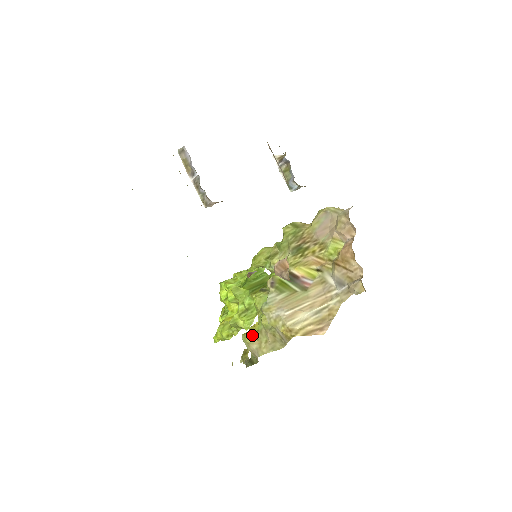
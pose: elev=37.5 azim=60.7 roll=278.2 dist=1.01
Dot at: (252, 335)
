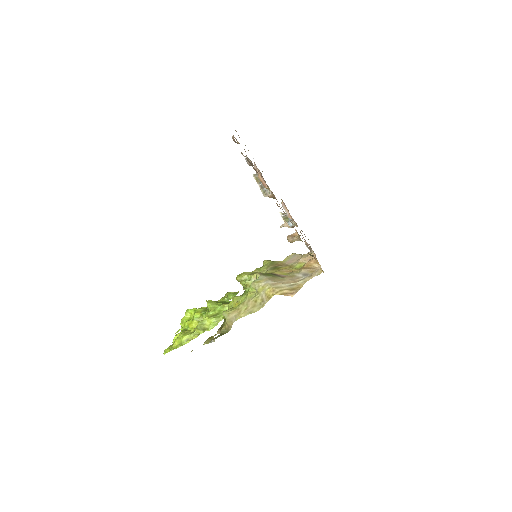
Dot at: (233, 309)
